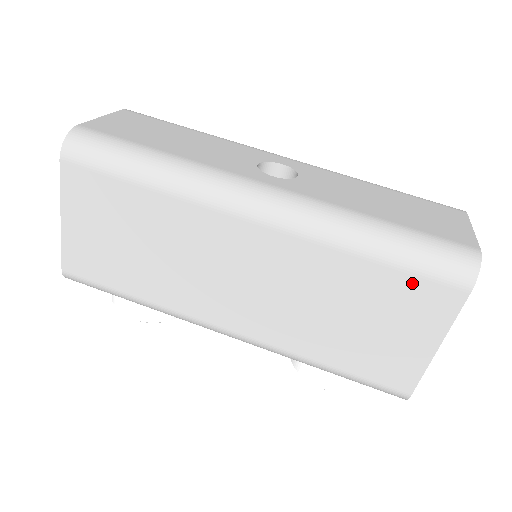
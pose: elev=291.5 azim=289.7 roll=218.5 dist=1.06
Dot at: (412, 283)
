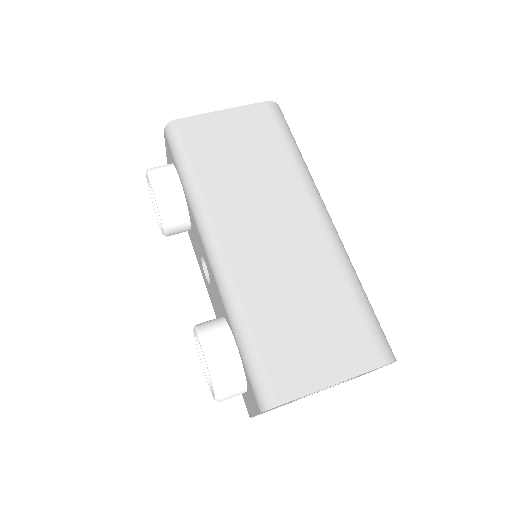
Dot at: (360, 329)
